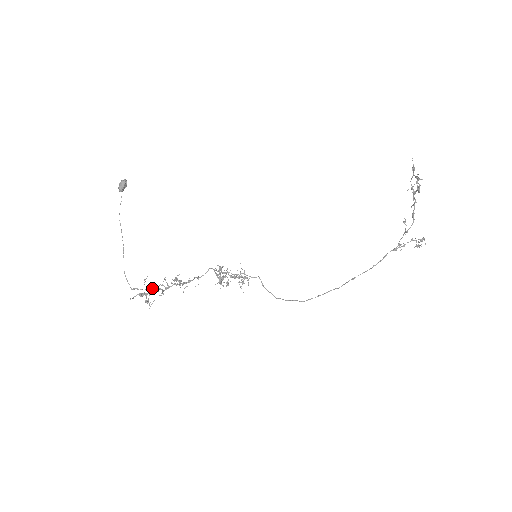
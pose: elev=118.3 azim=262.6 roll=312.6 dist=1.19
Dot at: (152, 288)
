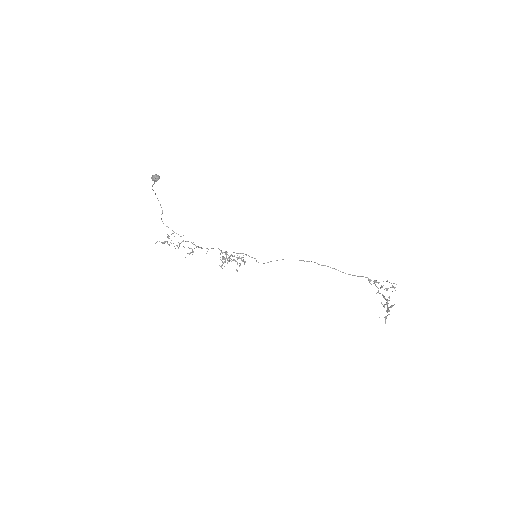
Dot at: occluded
